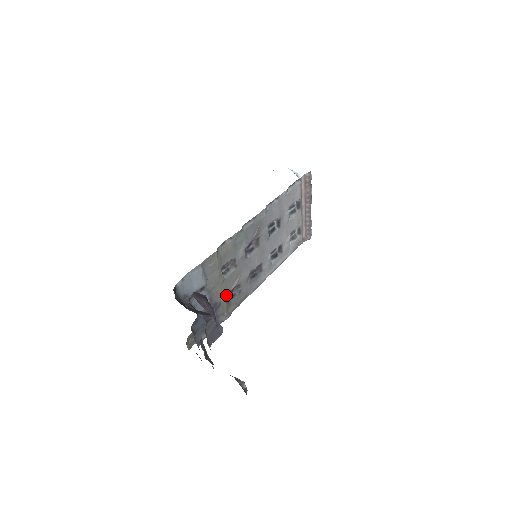
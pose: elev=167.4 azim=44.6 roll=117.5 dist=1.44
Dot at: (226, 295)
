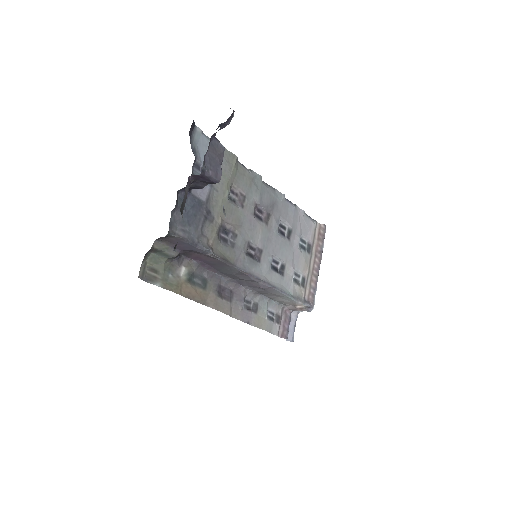
Dot at: (222, 220)
